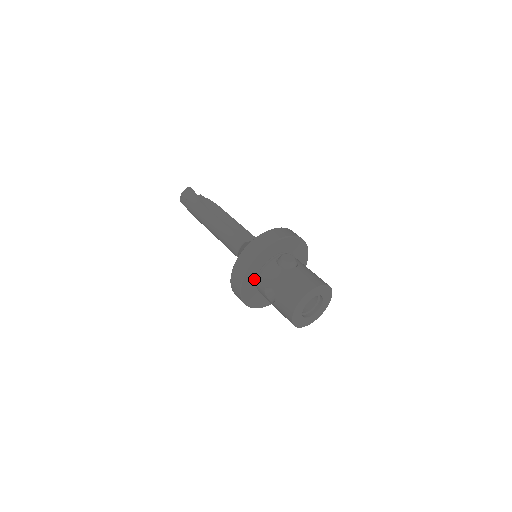
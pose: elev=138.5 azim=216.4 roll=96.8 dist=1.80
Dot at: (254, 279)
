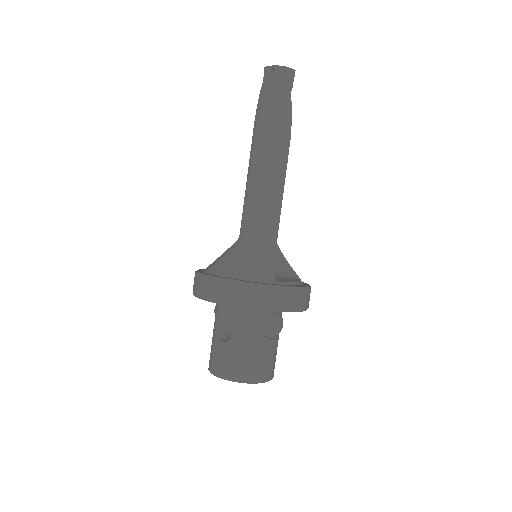
Dot at: occluded
